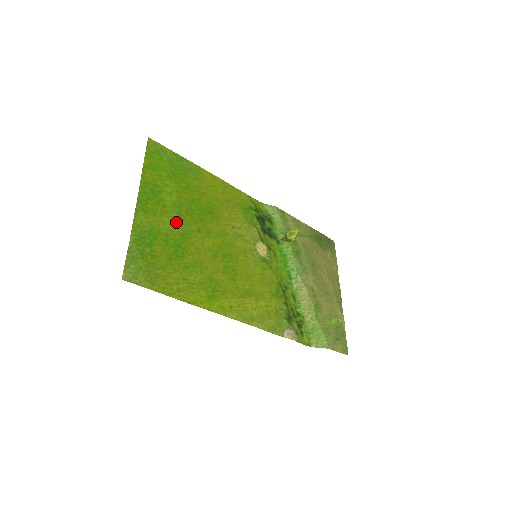
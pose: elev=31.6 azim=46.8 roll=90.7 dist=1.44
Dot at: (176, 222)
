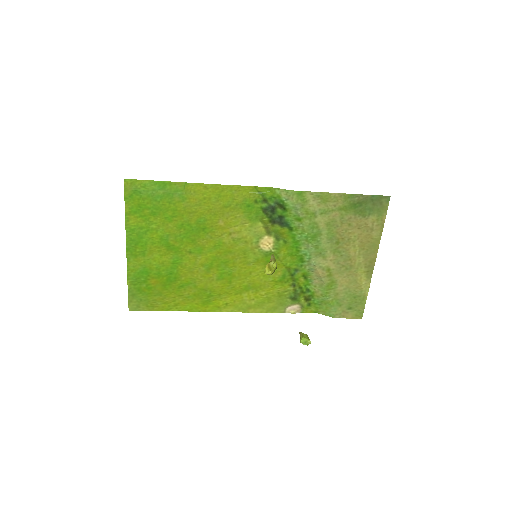
Dot at: (166, 254)
